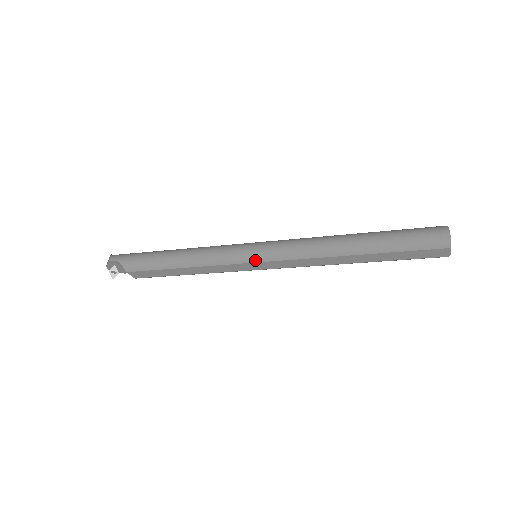
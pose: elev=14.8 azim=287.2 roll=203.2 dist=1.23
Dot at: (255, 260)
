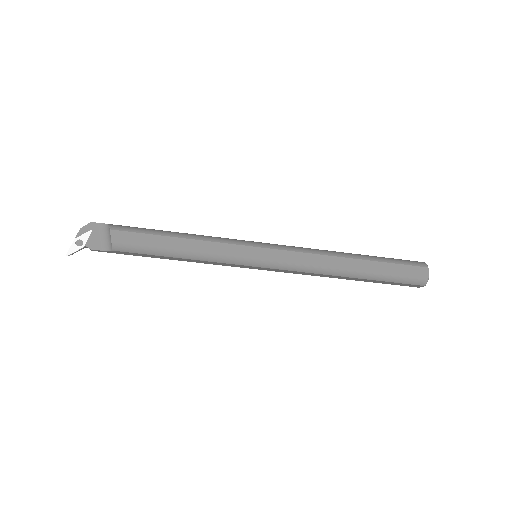
Dot at: (261, 246)
